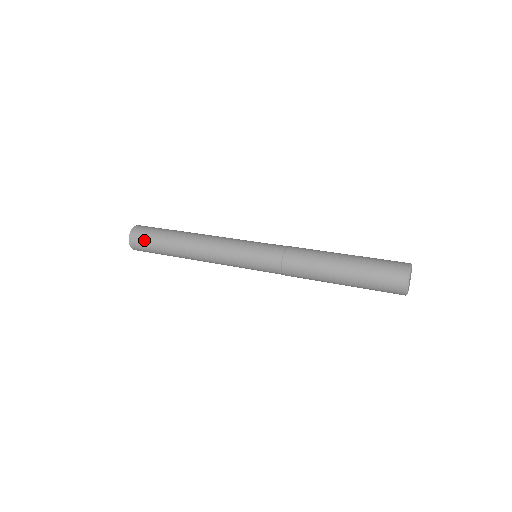
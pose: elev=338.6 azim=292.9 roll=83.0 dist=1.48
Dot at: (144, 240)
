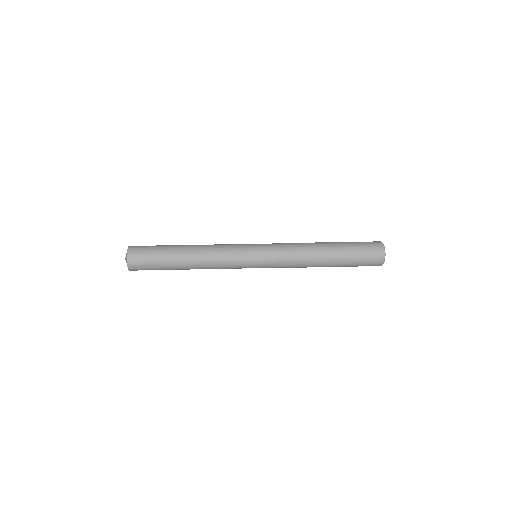
Dot at: (145, 252)
